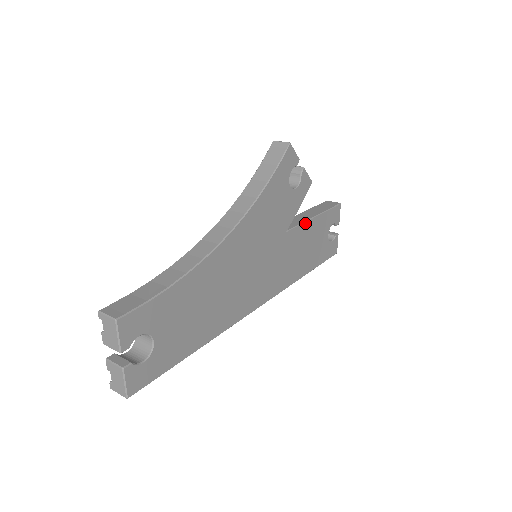
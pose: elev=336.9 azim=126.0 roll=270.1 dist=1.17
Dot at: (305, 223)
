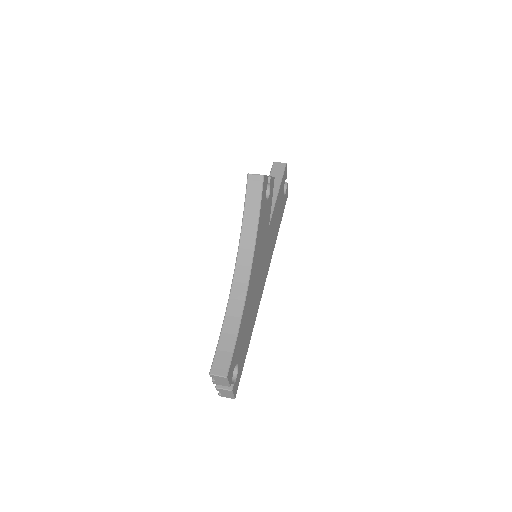
Dot at: (275, 206)
